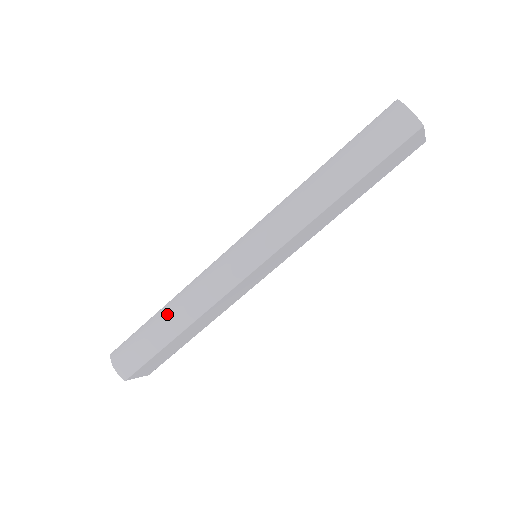
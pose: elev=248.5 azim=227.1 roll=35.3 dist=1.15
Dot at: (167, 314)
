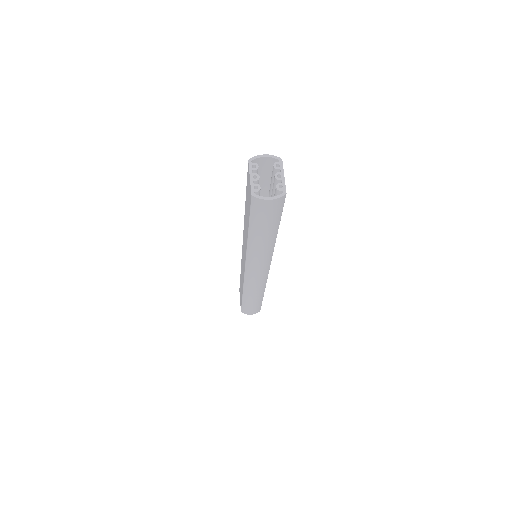
Dot at: (250, 299)
